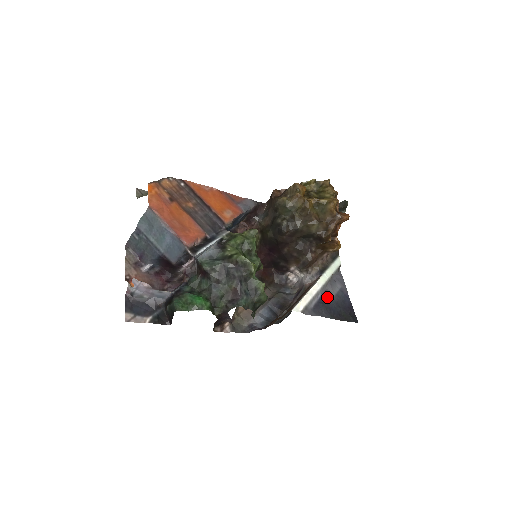
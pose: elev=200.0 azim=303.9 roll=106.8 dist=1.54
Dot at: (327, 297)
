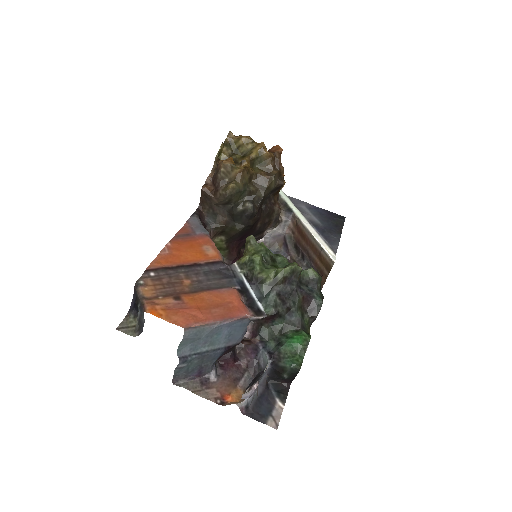
Dot at: (317, 224)
